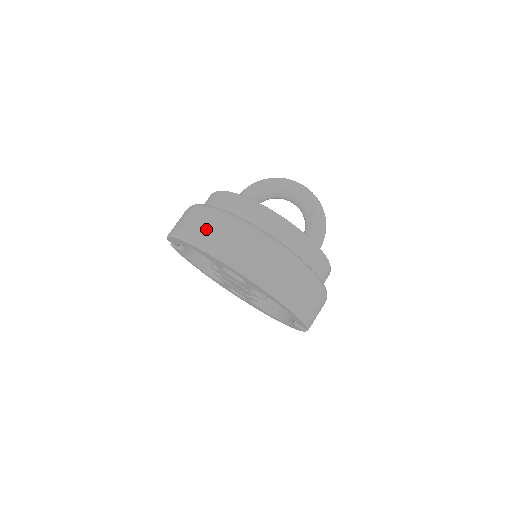
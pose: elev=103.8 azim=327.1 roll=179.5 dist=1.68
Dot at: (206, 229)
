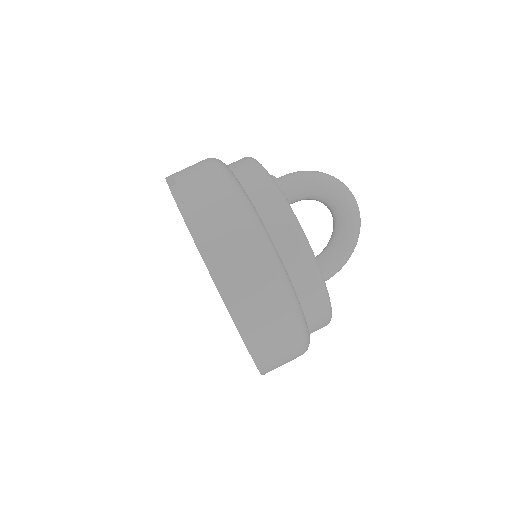
Dot at: (242, 270)
